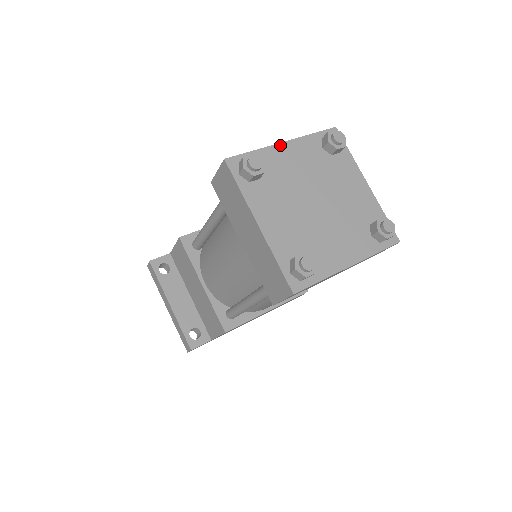
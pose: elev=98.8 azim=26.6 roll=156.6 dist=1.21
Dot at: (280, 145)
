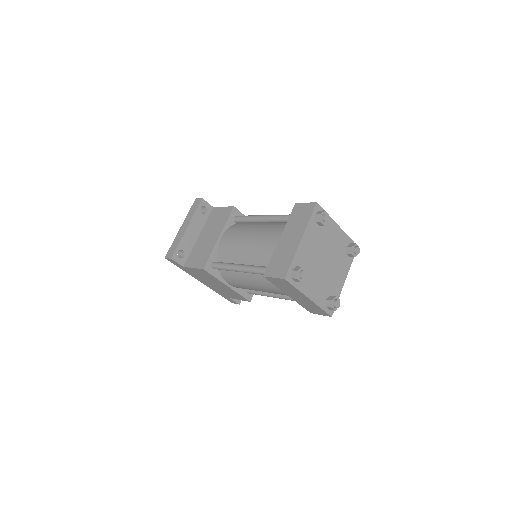
Dot at: (336, 225)
